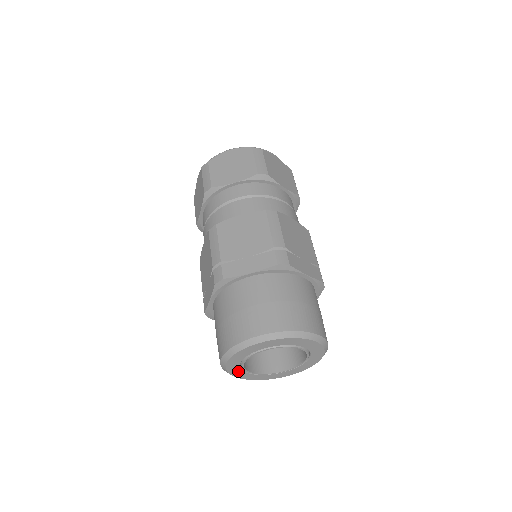
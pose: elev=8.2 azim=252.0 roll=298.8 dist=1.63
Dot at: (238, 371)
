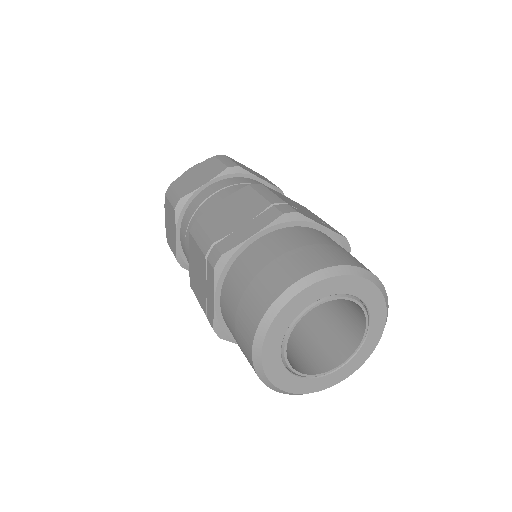
Dot at: (281, 328)
